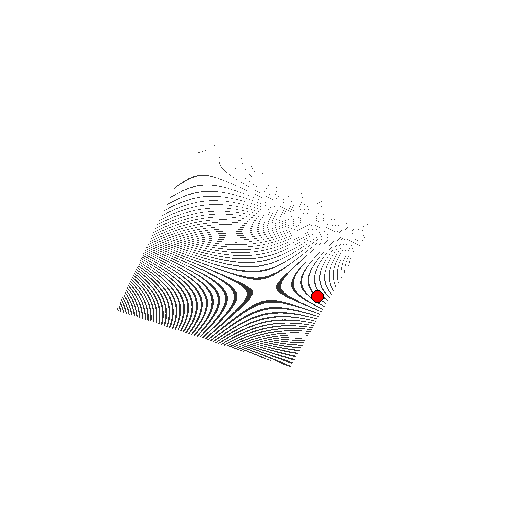
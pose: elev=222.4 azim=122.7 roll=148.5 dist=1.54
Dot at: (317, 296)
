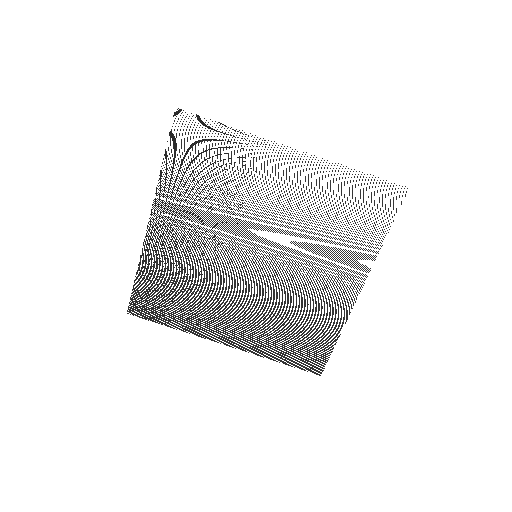
Dot at: (339, 298)
